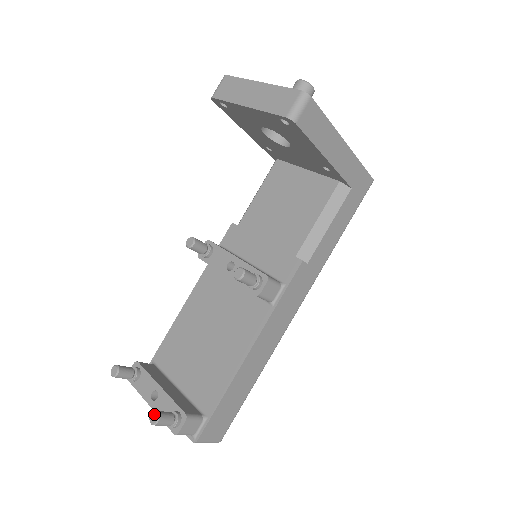
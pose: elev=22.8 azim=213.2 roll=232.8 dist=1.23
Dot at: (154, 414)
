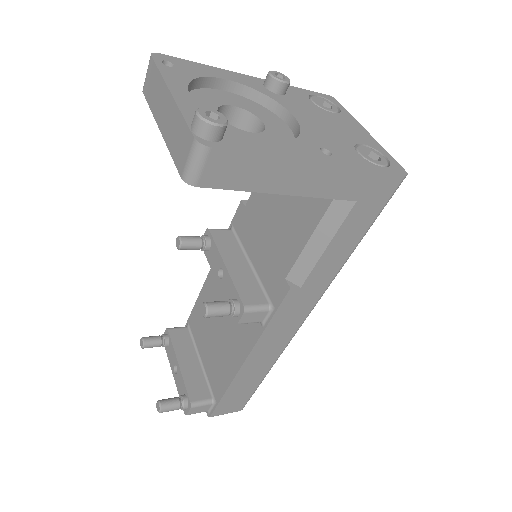
Dot at: (158, 404)
